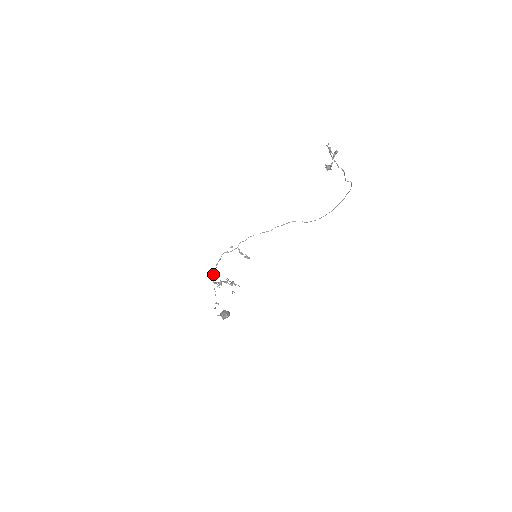
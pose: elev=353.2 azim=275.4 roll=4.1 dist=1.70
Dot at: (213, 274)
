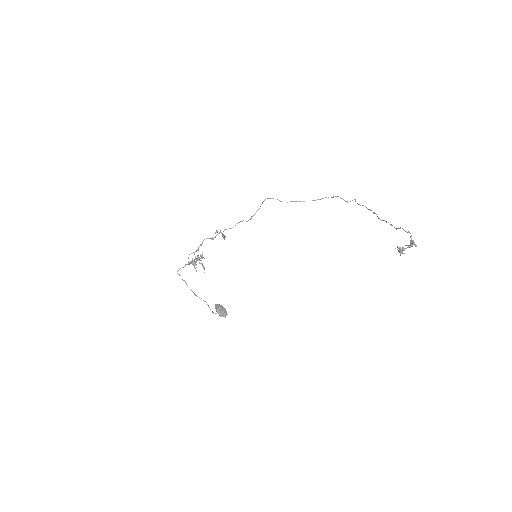
Dot at: occluded
